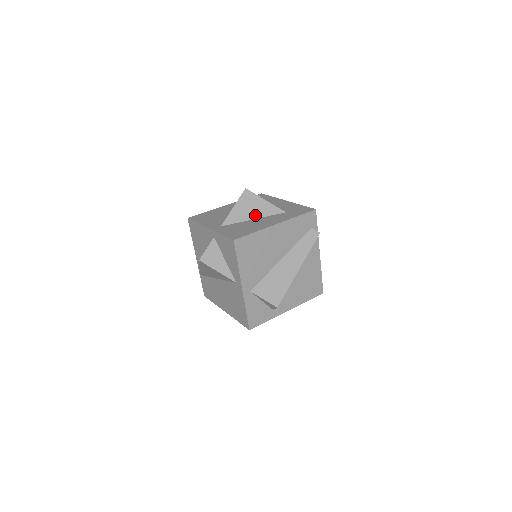
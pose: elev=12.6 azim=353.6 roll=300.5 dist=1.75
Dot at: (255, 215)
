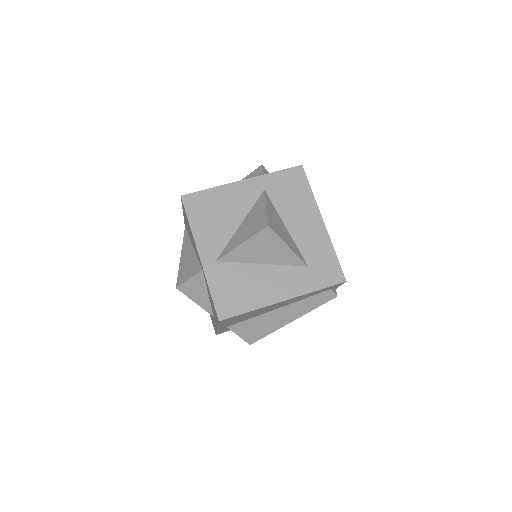
Dot at: (266, 260)
